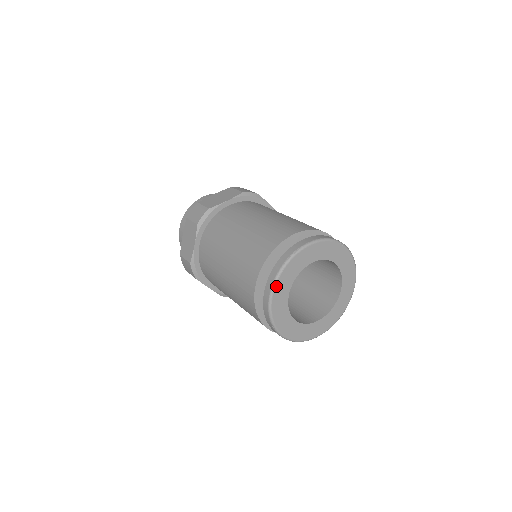
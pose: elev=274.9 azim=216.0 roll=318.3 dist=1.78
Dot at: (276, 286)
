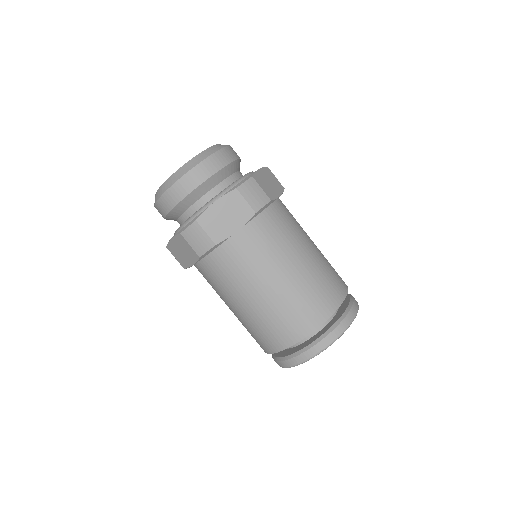
Dot at: (293, 366)
